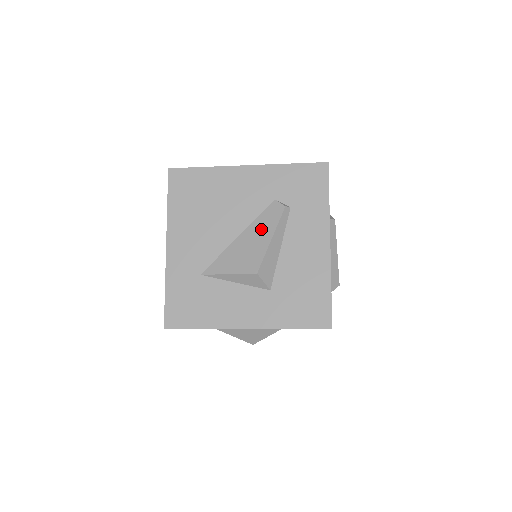
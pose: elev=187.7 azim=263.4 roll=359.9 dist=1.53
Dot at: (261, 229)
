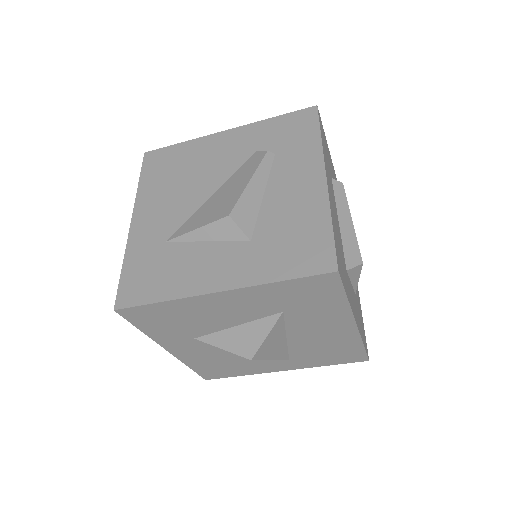
Dot at: (239, 178)
